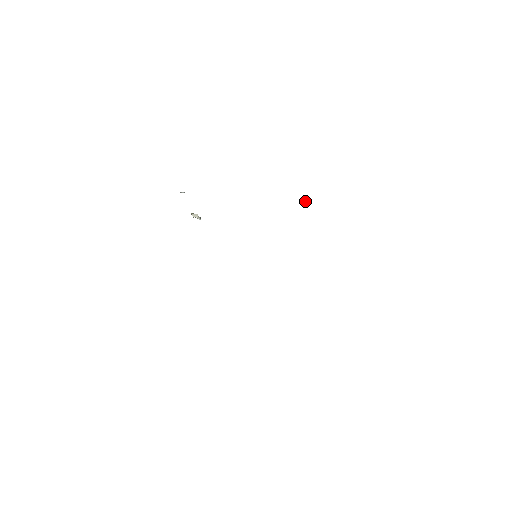
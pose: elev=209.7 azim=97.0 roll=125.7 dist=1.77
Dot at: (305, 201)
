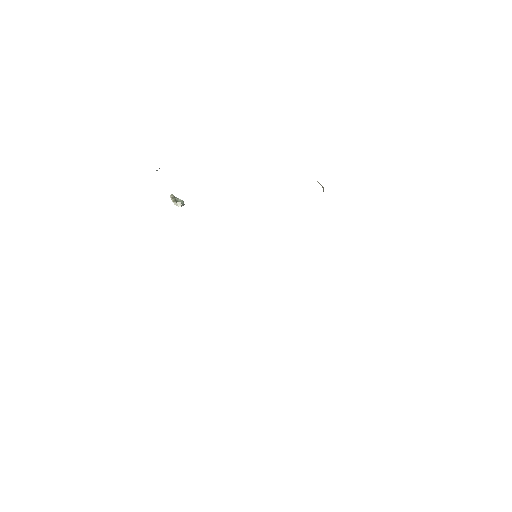
Dot at: (317, 181)
